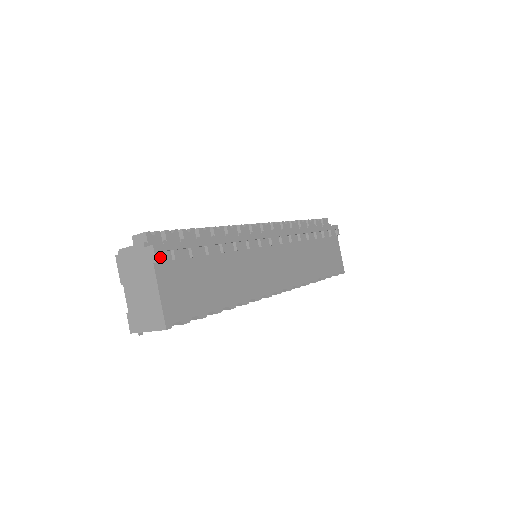
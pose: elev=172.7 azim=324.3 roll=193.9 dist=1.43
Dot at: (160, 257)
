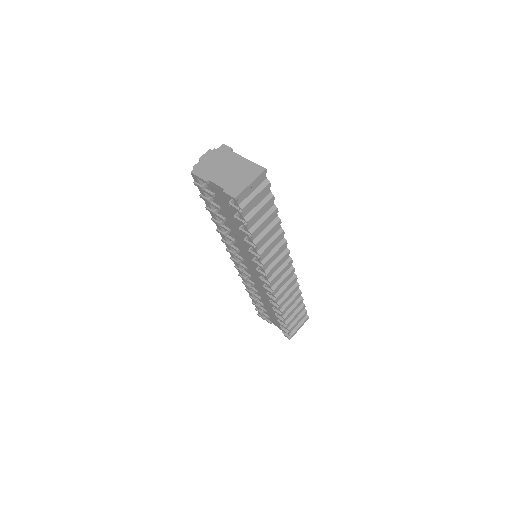
Dot at: occluded
